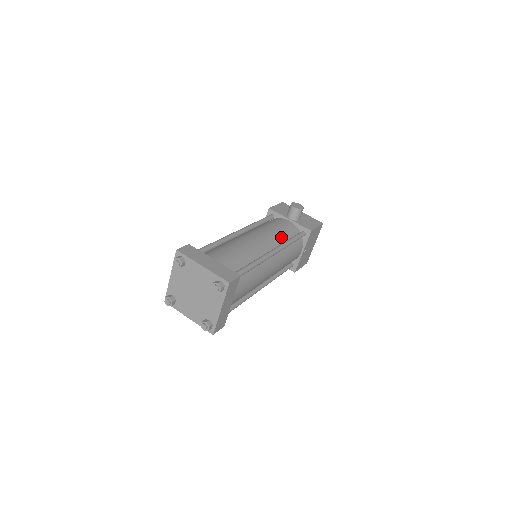
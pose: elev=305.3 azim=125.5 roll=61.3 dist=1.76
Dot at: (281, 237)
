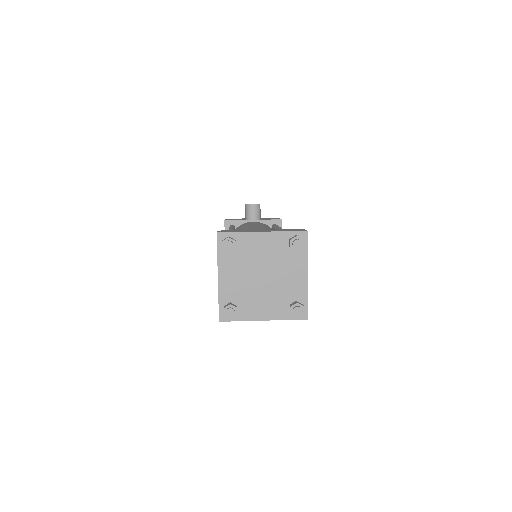
Dot at: occluded
